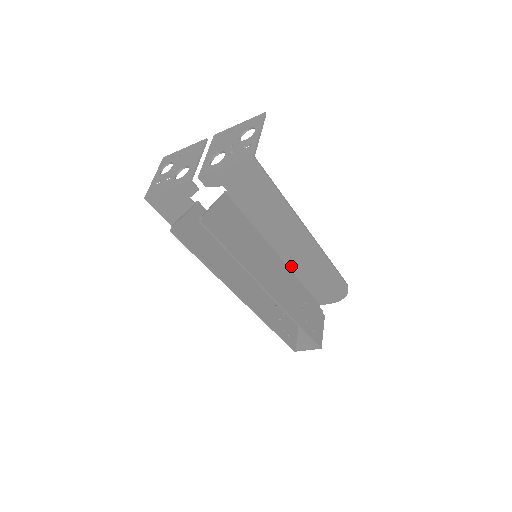
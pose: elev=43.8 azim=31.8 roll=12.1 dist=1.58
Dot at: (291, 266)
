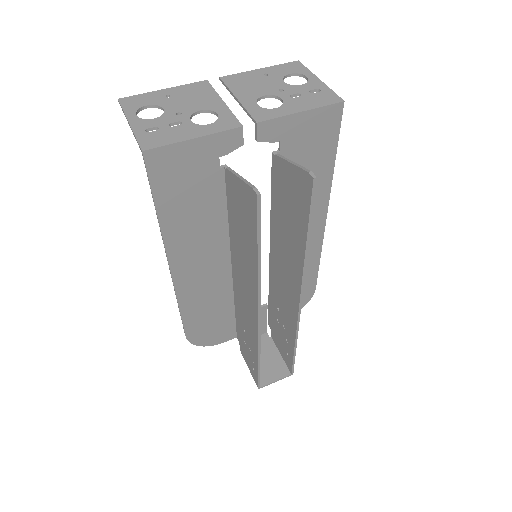
Dot at: occluded
